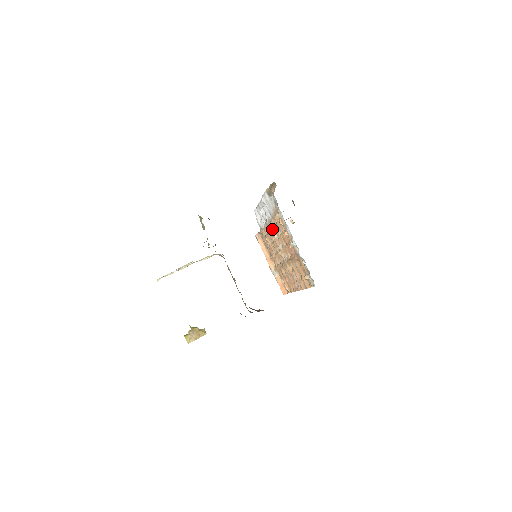
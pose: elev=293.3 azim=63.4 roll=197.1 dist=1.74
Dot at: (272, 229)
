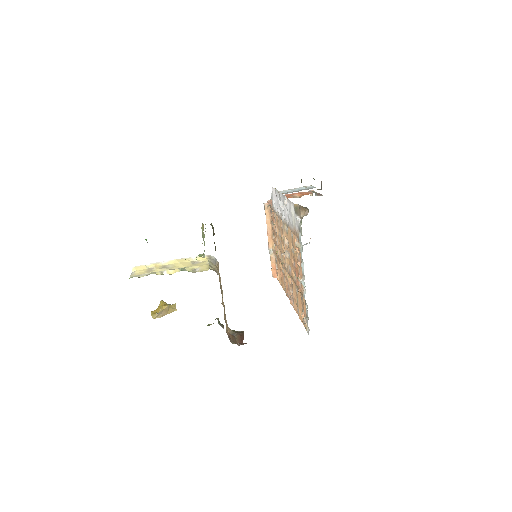
Dot at: (285, 232)
